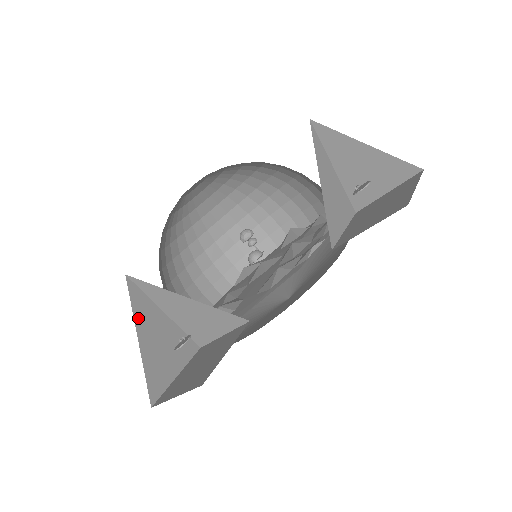
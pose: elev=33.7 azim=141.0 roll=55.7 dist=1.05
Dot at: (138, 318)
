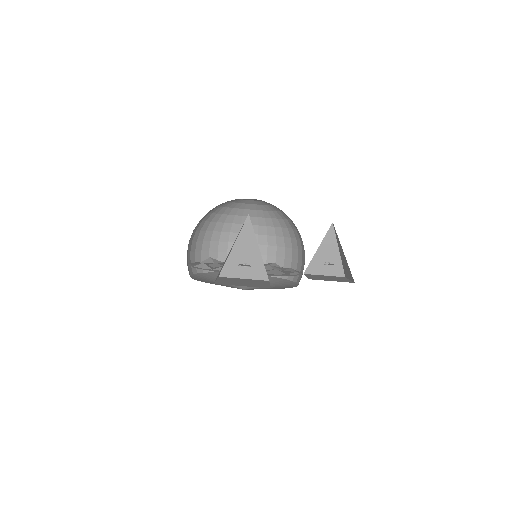
Dot at: occluded
